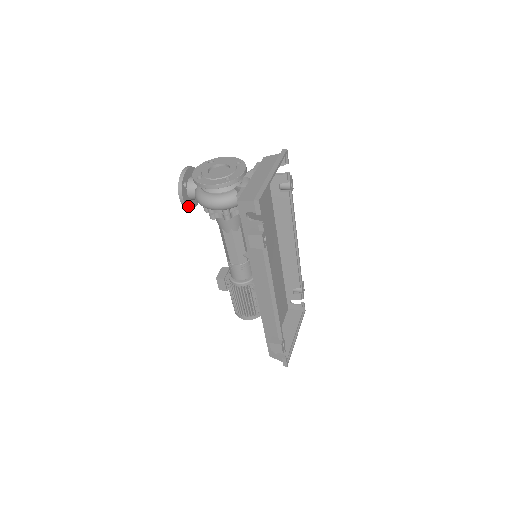
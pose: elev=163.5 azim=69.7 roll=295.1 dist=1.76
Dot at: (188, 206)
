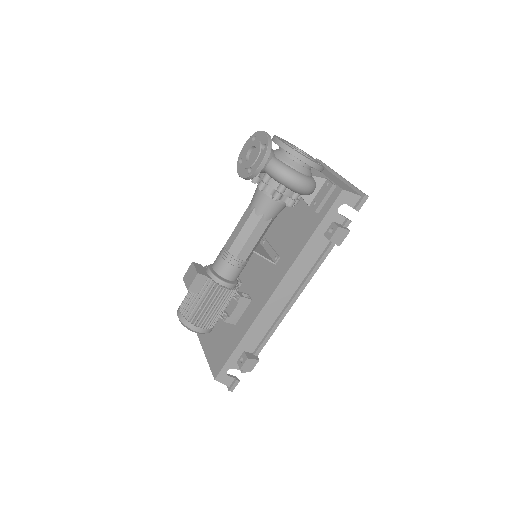
Dot at: (255, 175)
